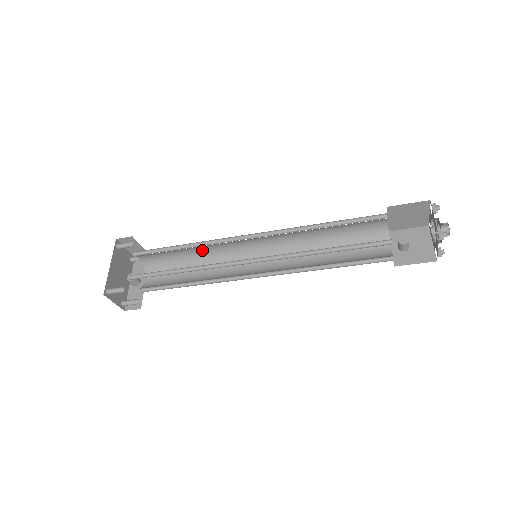
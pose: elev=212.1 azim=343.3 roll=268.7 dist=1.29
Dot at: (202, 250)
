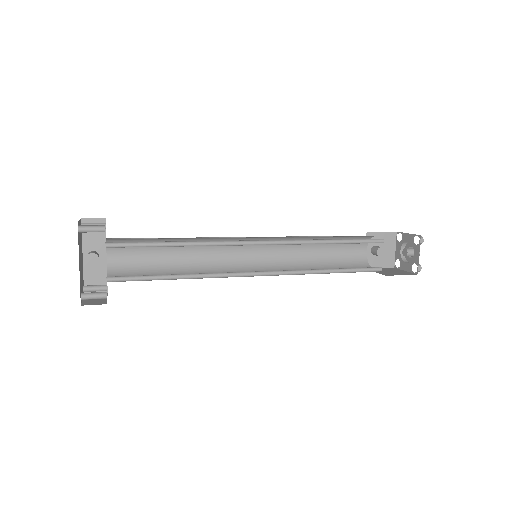
Dot at: (192, 238)
